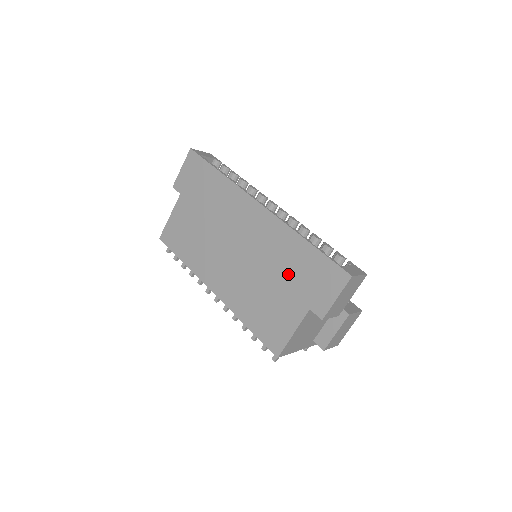
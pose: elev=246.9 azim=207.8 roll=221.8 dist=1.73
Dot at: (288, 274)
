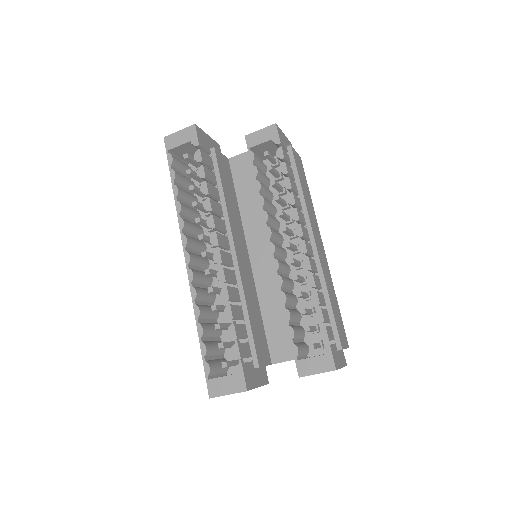
Dot at: occluded
